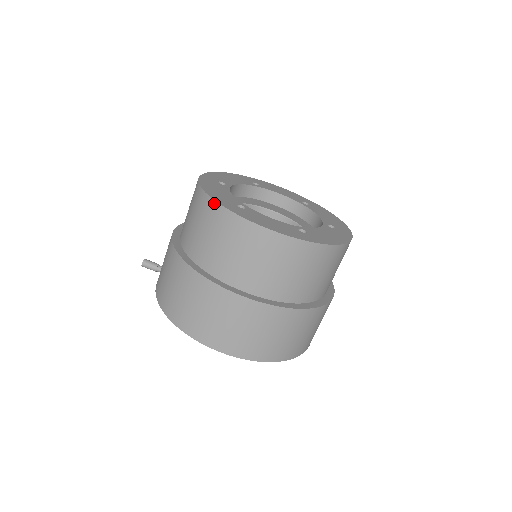
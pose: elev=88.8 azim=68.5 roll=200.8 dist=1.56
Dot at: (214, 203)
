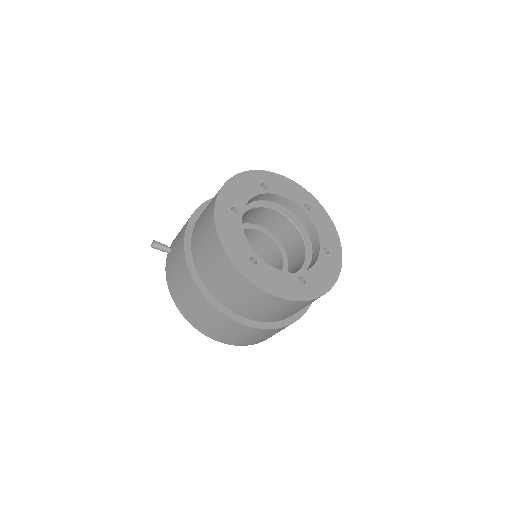
Dot at: (231, 264)
